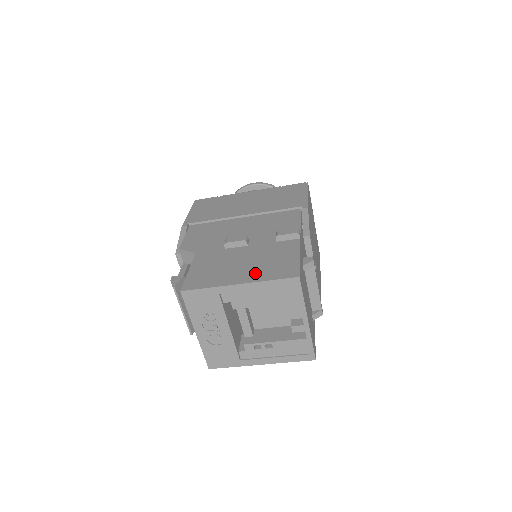
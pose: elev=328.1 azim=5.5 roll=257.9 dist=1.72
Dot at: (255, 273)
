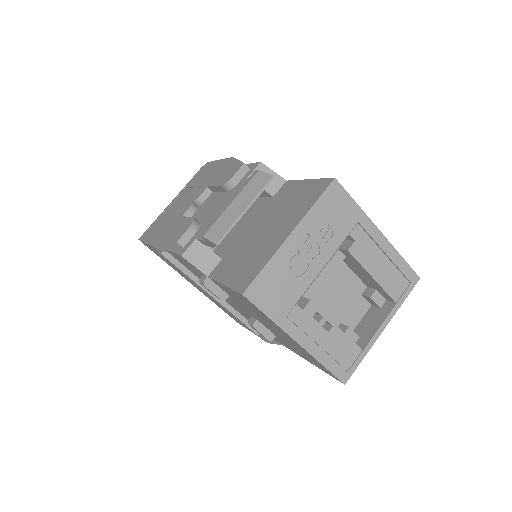
Dot at: occluded
